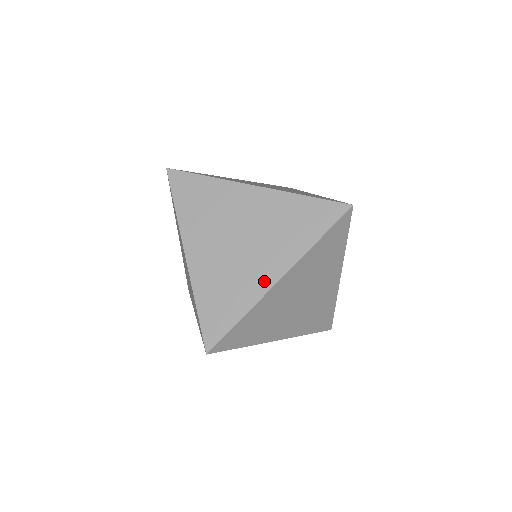
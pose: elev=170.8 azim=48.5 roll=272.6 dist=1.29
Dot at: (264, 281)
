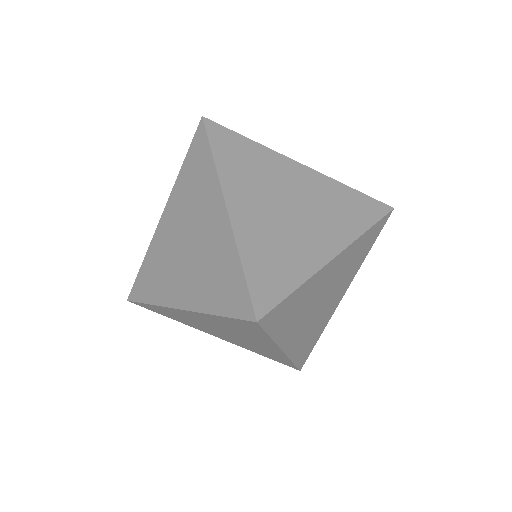
Dot at: (173, 297)
